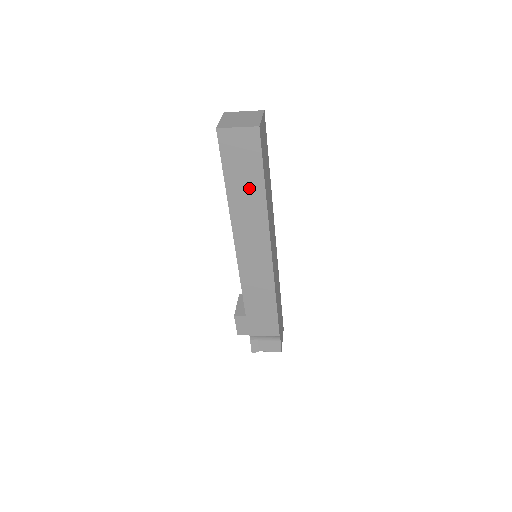
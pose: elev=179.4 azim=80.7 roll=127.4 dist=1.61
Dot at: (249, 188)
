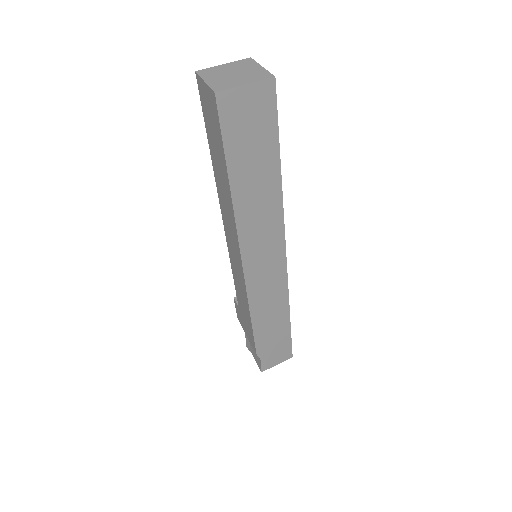
Dot at: (221, 169)
